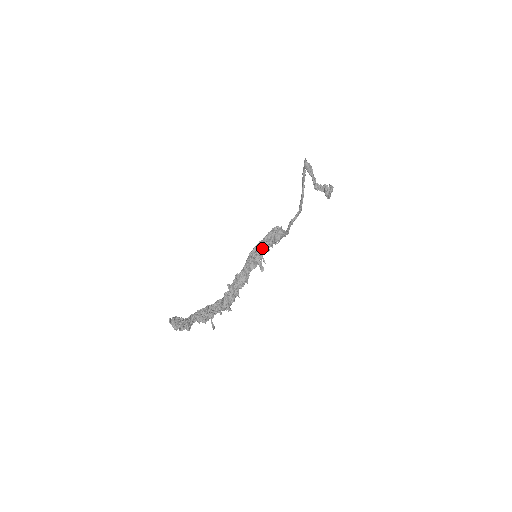
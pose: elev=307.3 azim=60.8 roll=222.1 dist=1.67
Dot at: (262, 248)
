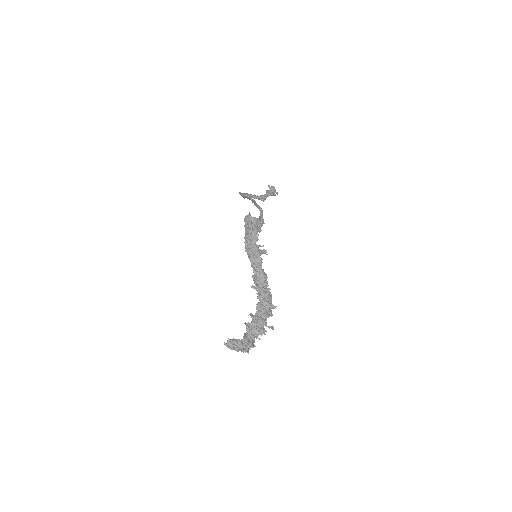
Dot at: (249, 236)
